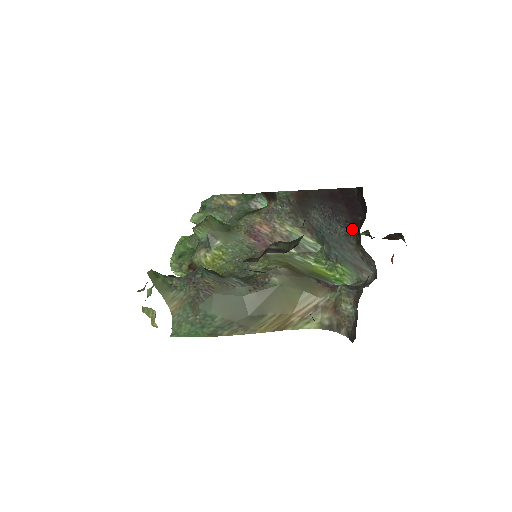
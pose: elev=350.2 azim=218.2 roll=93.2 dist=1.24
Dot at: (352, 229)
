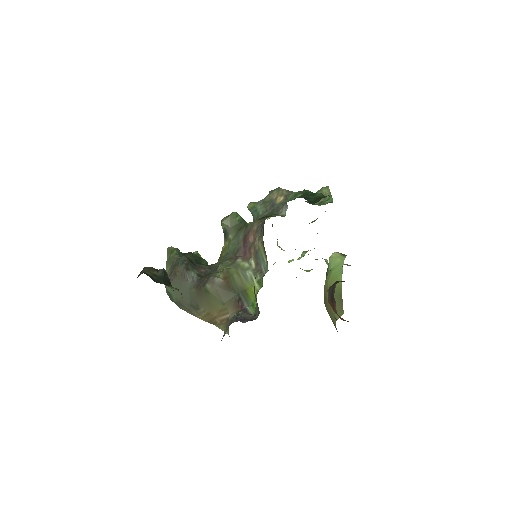
Dot at: occluded
